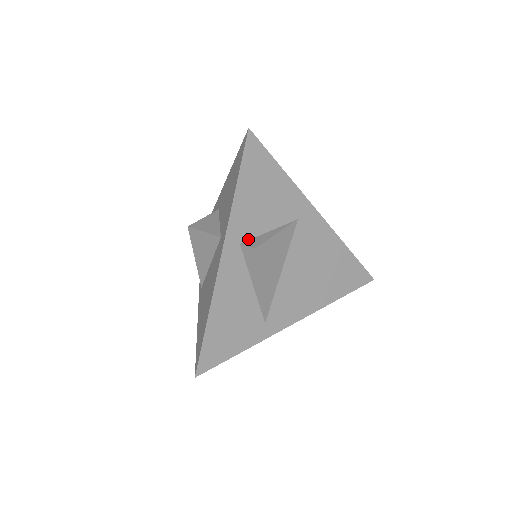
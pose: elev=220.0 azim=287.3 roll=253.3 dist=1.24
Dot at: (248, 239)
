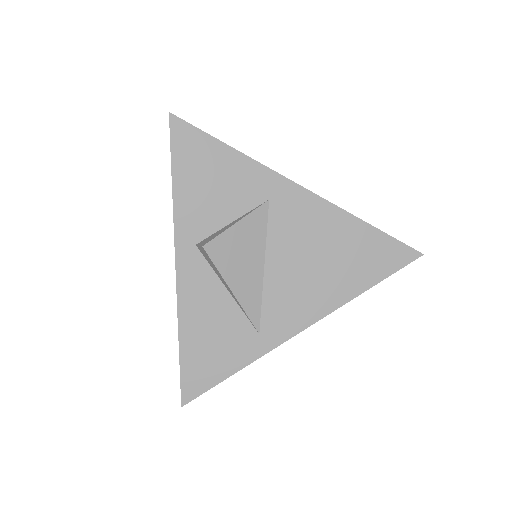
Dot at: (205, 237)
